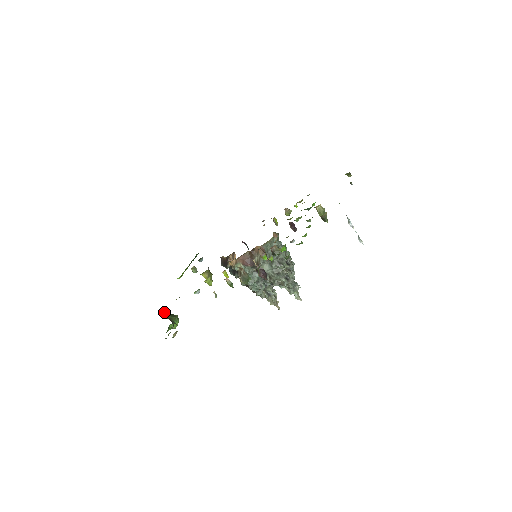
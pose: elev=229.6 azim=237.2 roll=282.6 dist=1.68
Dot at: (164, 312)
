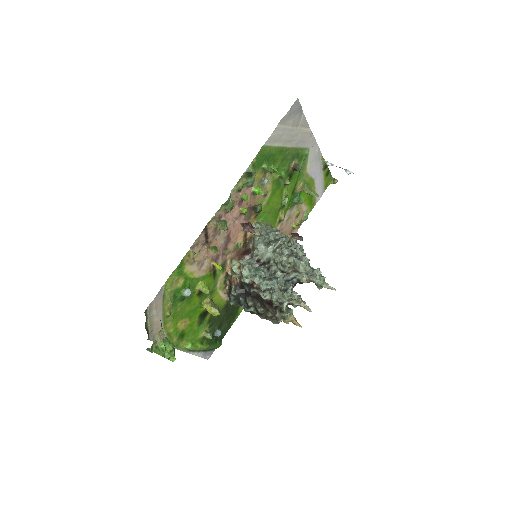
Dot at: occluded
